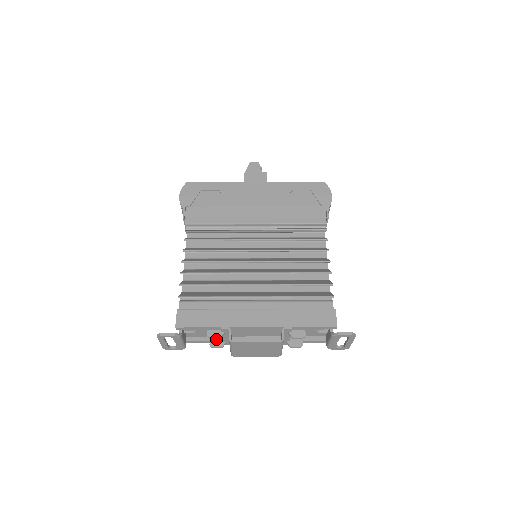
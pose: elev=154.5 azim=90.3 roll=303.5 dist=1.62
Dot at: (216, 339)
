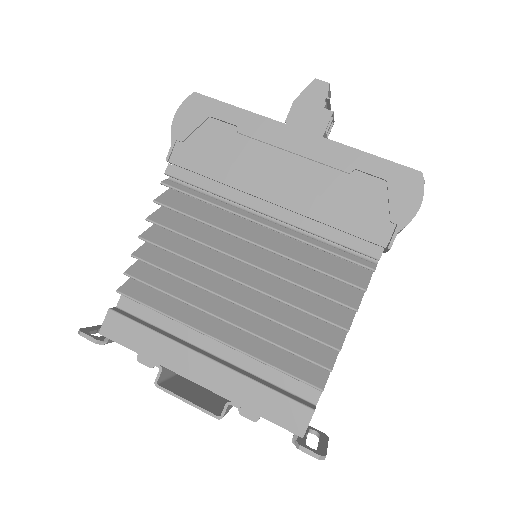
Dot at: occluded
